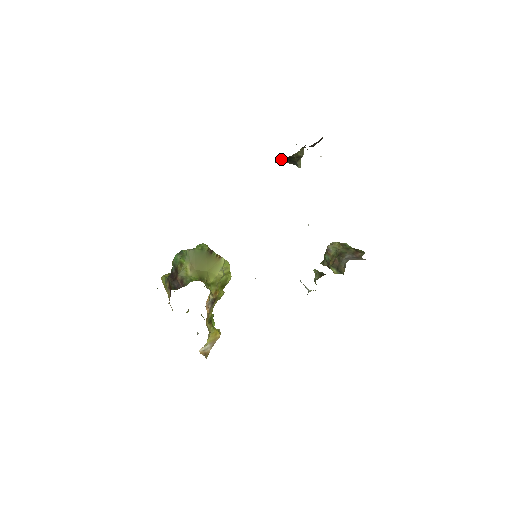
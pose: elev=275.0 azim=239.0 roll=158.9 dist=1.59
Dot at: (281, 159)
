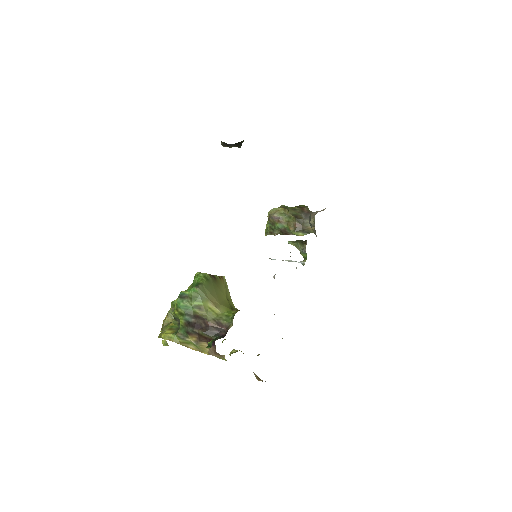
Dot at: occluded
